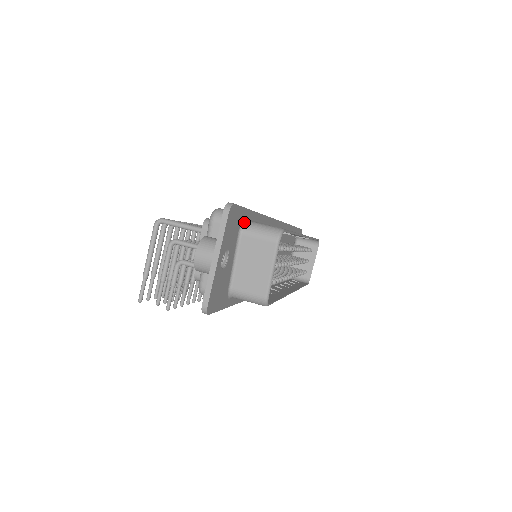
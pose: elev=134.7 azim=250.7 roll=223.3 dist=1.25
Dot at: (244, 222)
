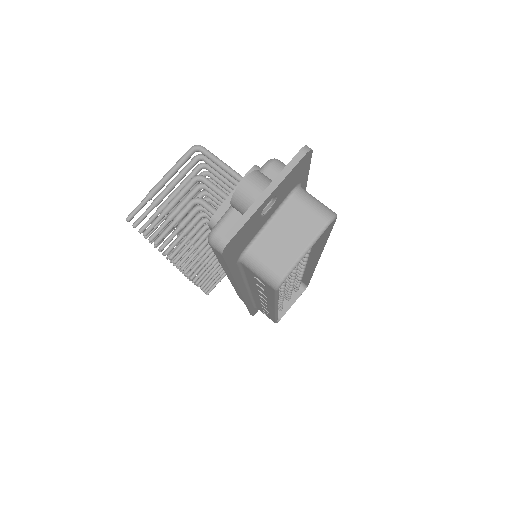
Dot at: (300, 186)
